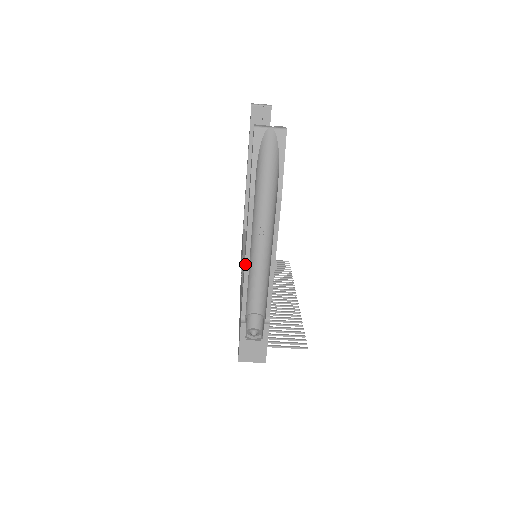
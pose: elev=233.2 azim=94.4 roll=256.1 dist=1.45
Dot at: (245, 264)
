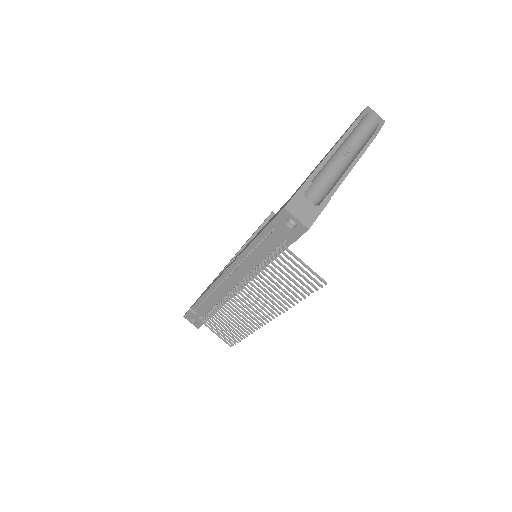
Dot at: (332, 150)
